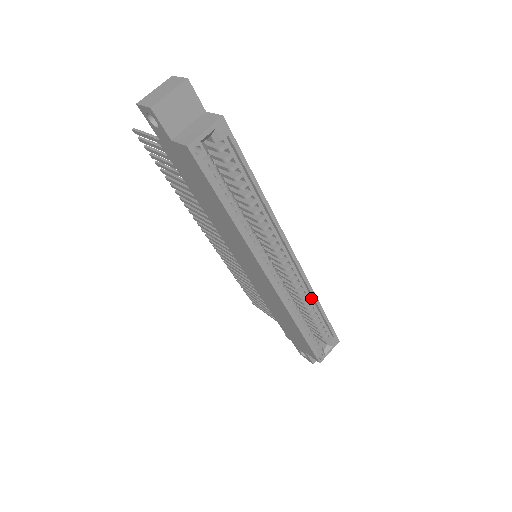
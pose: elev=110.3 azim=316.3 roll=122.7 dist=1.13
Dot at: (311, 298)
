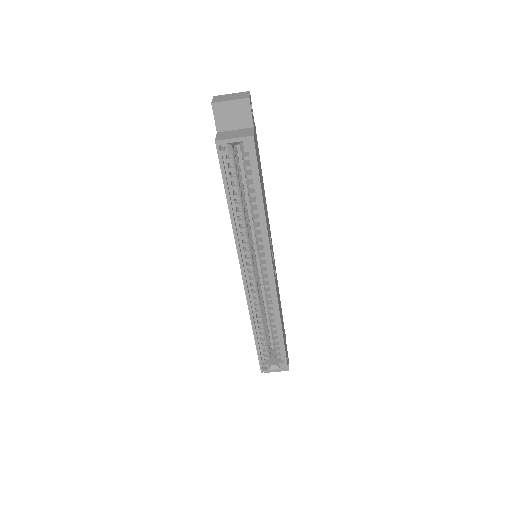
Dot at: (277, 316)
